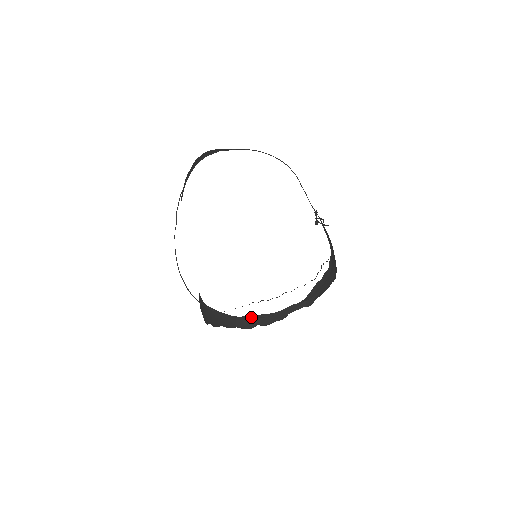
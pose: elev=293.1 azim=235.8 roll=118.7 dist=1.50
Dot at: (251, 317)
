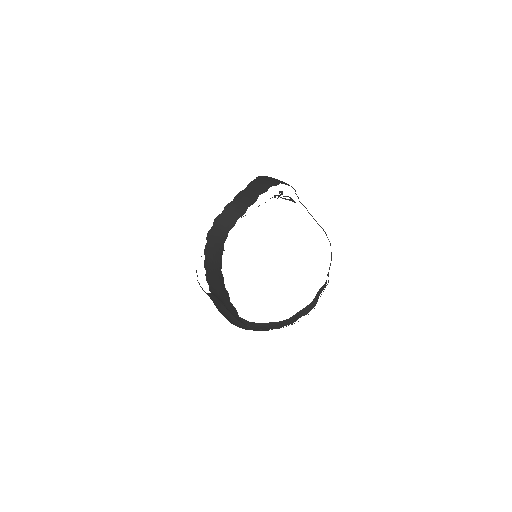
Dot at: (296, 315)
